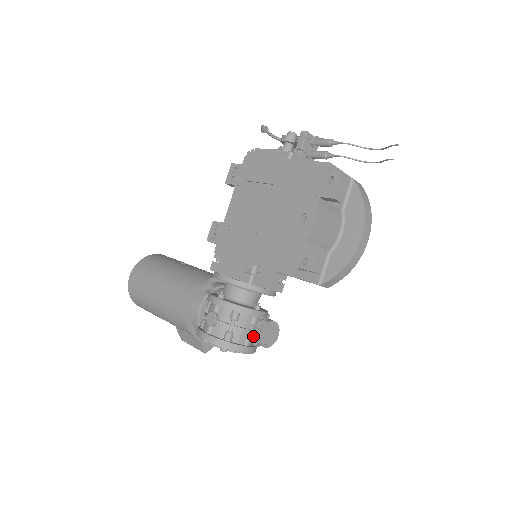
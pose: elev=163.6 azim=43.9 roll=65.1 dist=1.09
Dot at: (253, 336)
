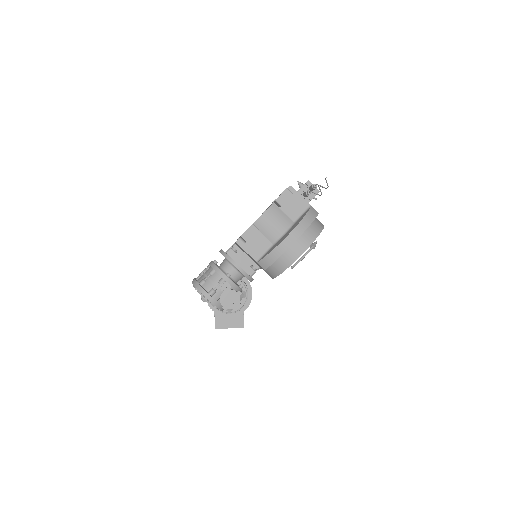
Dot at: (218, 293)
